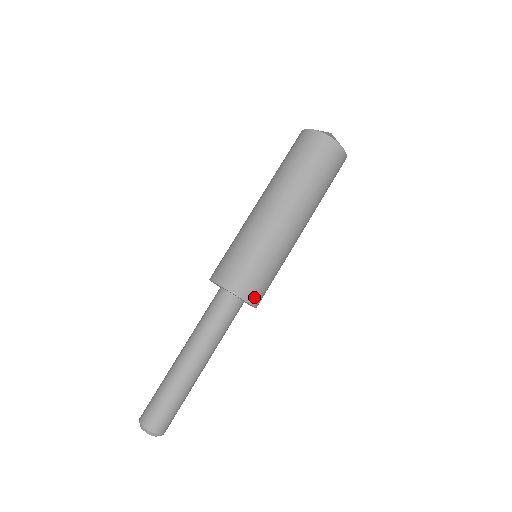
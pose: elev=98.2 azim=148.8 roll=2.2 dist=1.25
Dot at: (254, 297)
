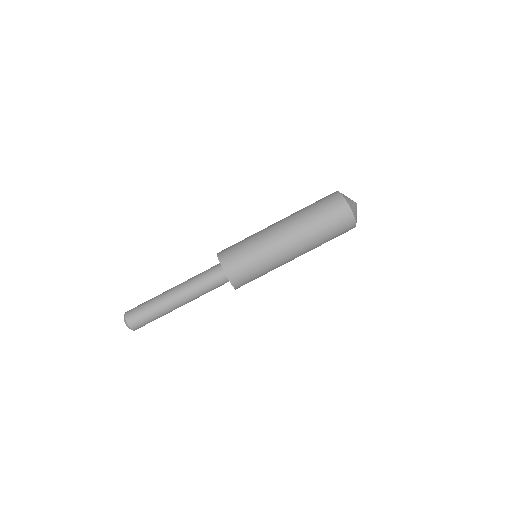
Dot at: (237, 282)
